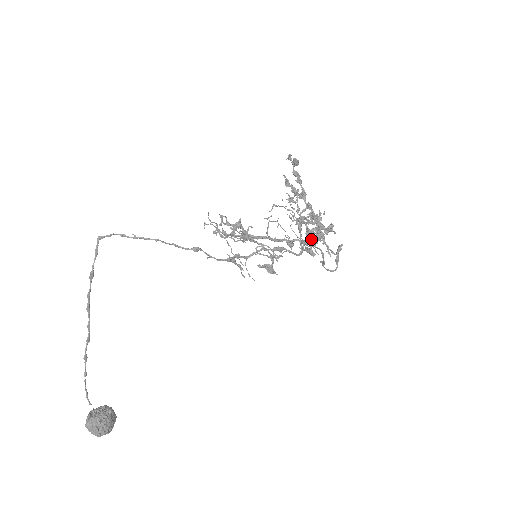
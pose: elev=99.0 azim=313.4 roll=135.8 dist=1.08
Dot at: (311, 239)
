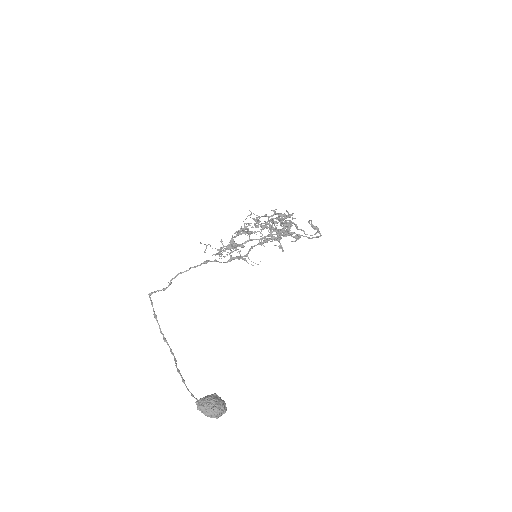
Dot at: (280, 225)
